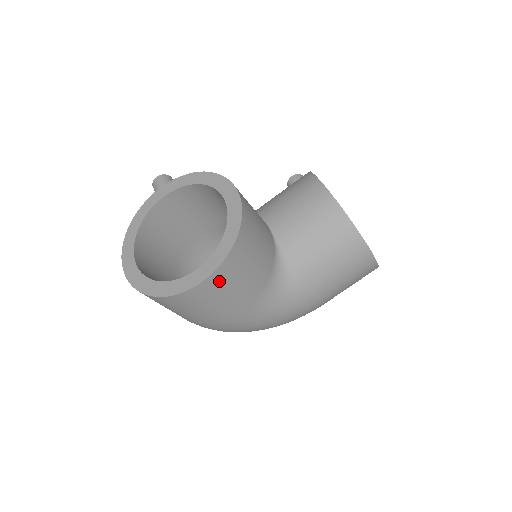
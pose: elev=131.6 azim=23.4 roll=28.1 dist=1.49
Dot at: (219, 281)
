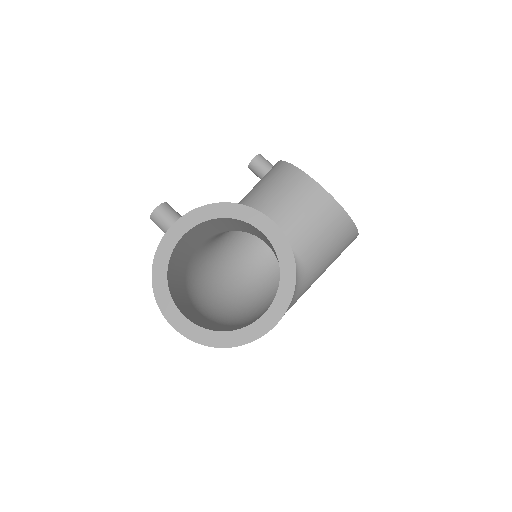
Dot at: occluded
